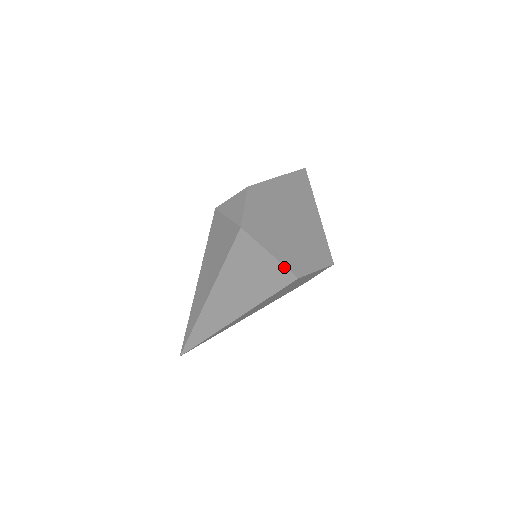
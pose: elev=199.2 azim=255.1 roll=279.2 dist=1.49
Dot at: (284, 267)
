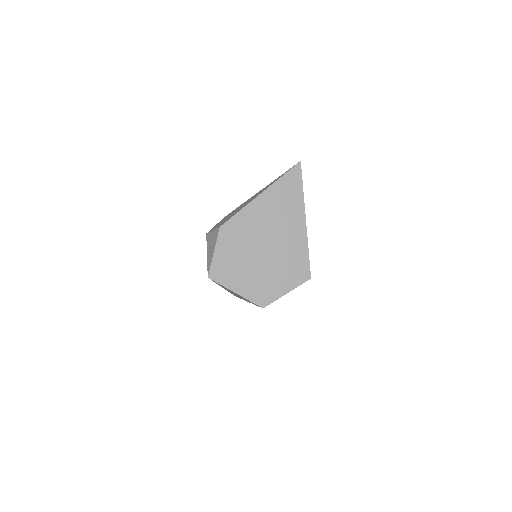
Dot at: (250, 301)
